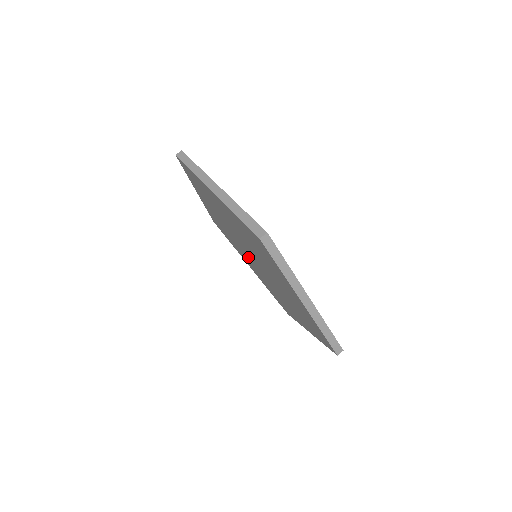
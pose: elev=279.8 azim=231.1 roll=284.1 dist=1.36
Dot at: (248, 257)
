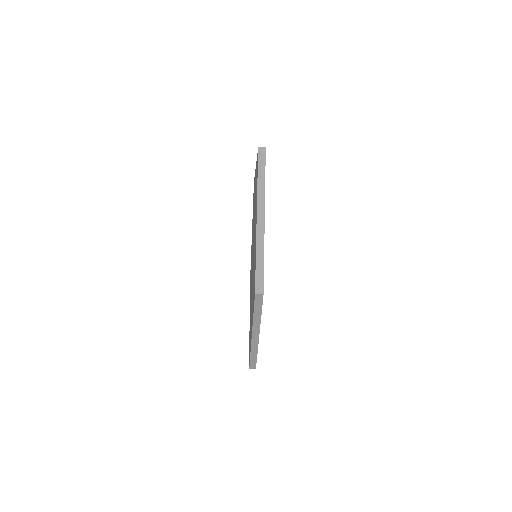
Dot at: occluded
